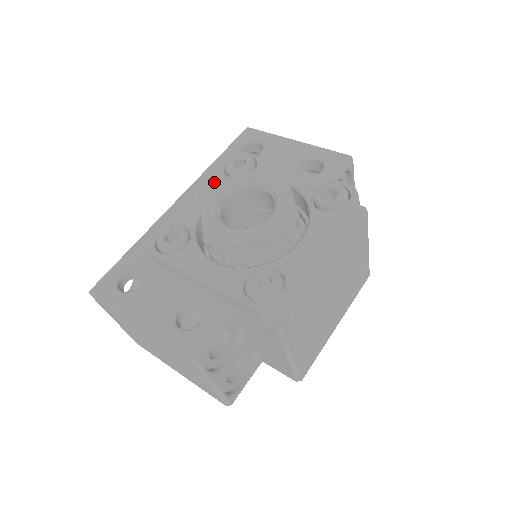
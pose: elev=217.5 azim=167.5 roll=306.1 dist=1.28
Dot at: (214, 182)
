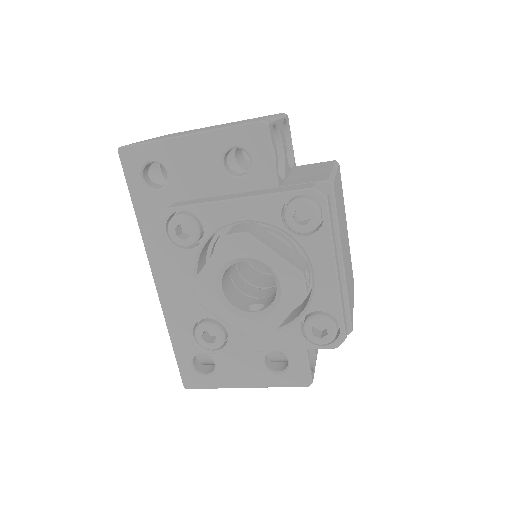
Dot at: (195, 283)
